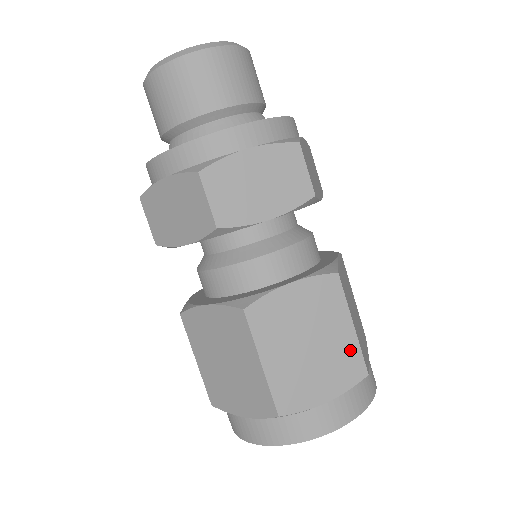
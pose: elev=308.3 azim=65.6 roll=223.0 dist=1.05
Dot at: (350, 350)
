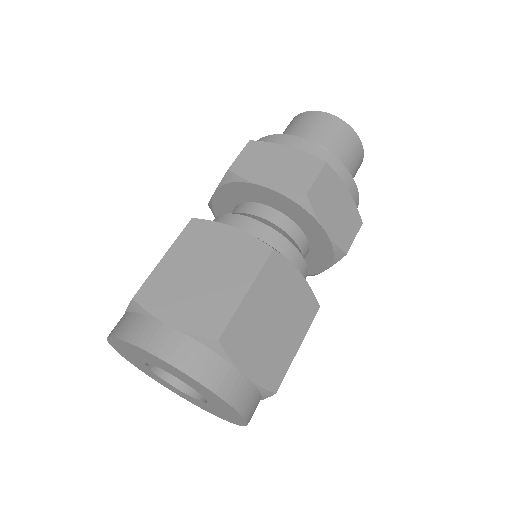
Dot at: (225, 307)
